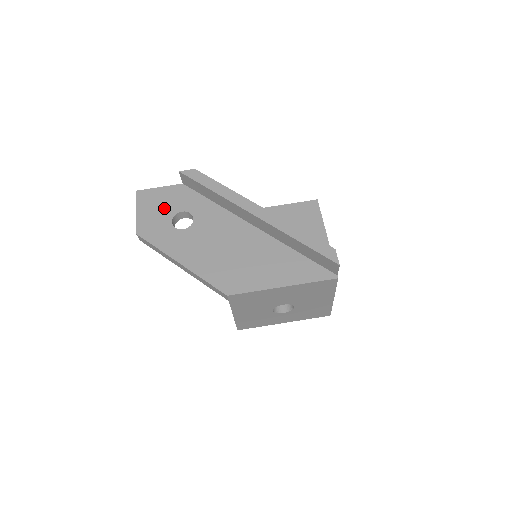
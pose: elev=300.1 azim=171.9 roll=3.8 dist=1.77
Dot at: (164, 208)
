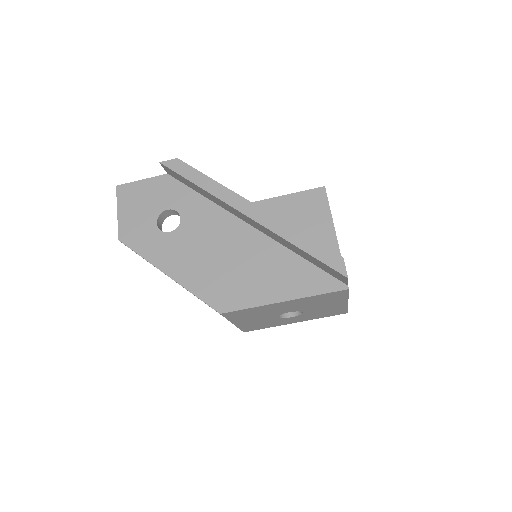
Dot at: (147, 206)
